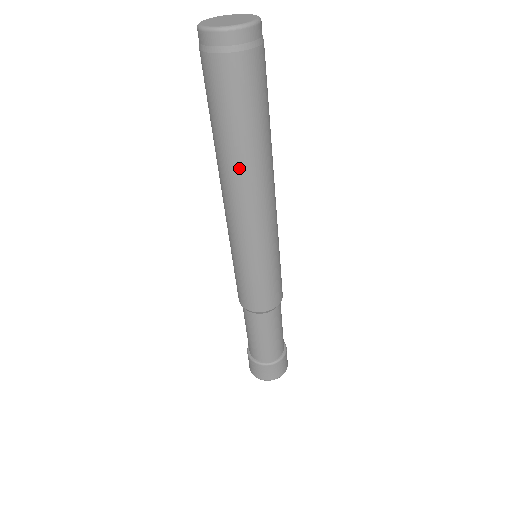
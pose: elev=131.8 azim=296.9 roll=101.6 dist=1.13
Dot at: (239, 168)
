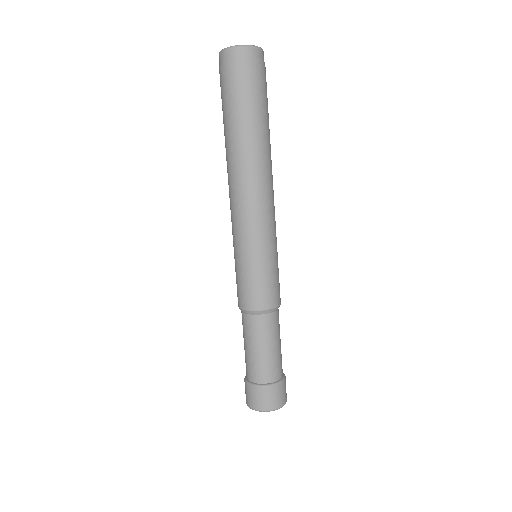
Dot at: (230, 155)
